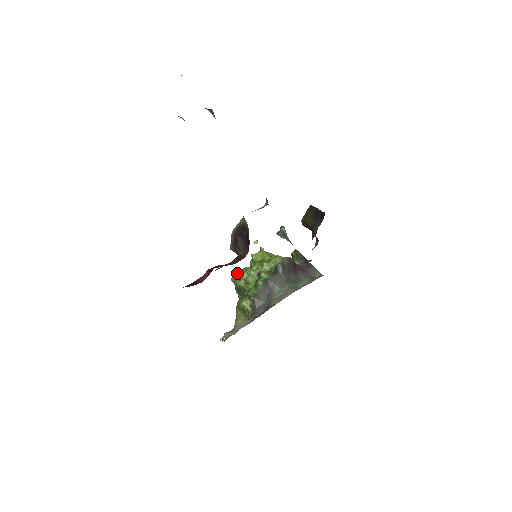
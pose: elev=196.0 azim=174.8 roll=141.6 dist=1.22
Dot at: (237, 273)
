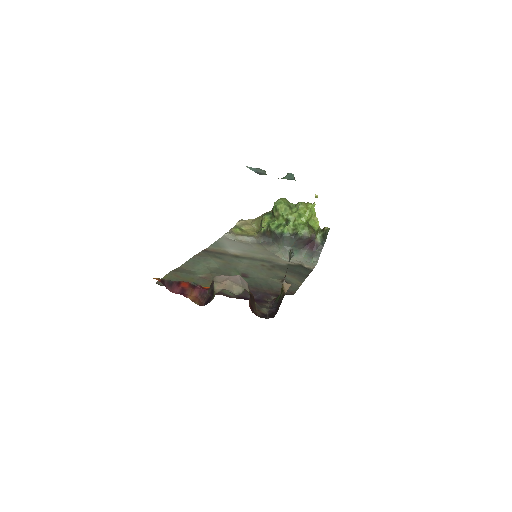
Dot at: (278, 207)
